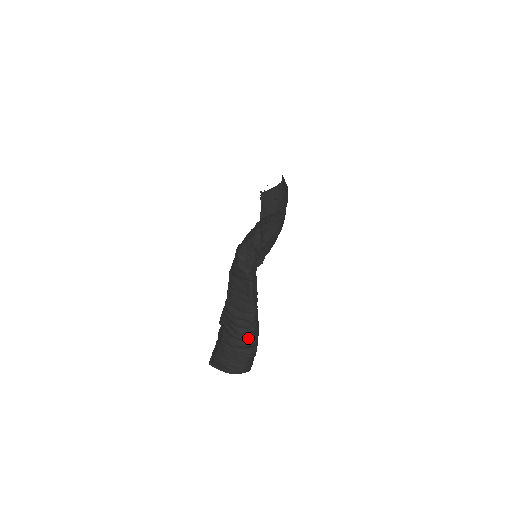
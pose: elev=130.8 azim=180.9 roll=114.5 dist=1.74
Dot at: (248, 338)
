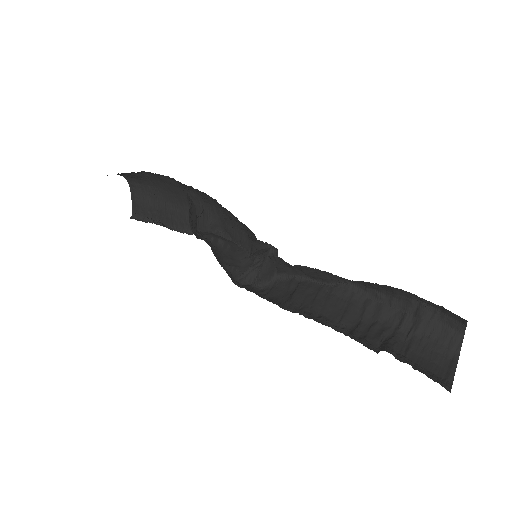
Dot at: (398, 310)
